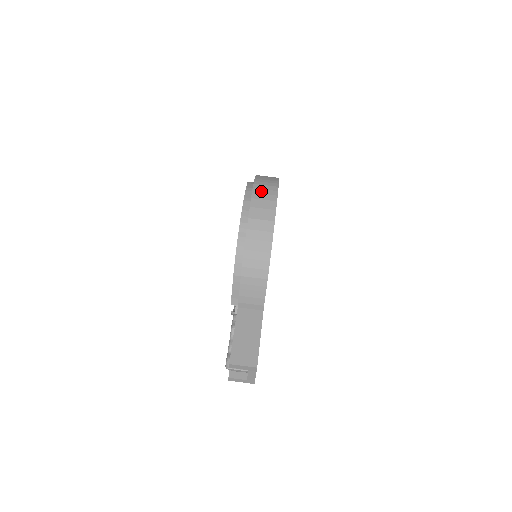
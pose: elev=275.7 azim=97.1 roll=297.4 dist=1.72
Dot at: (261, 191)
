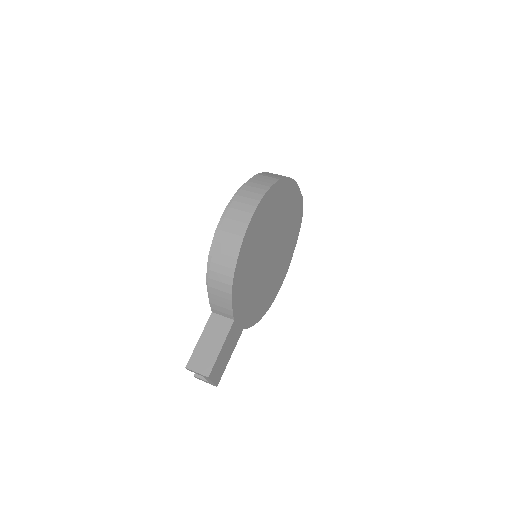
Dot at: (243, 199)
